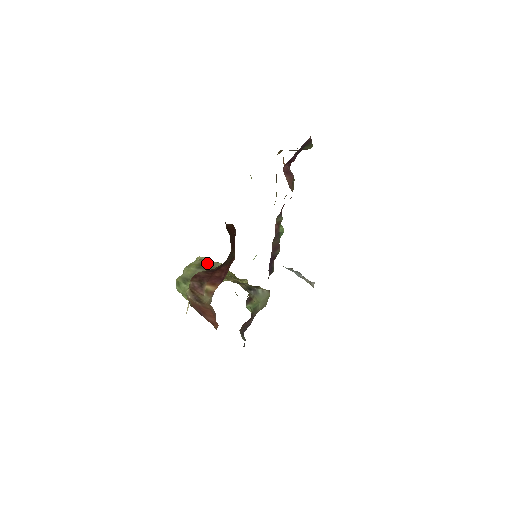
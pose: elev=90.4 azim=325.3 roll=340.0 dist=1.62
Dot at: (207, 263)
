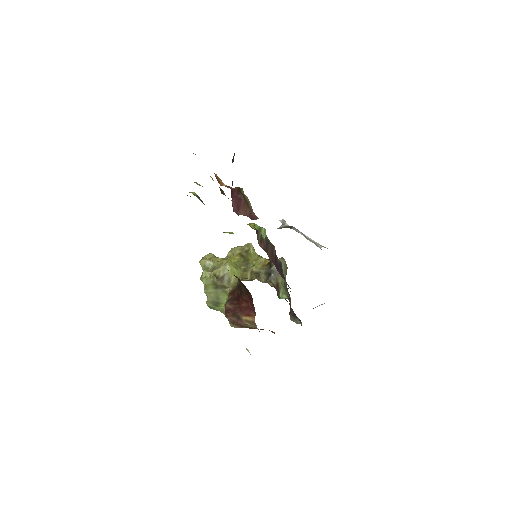
Dot at: (220, 282)
